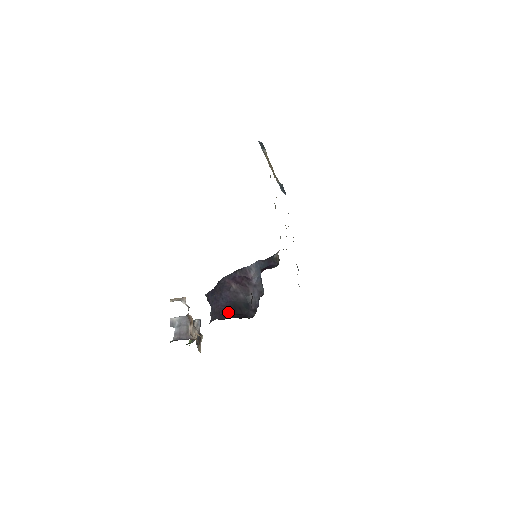
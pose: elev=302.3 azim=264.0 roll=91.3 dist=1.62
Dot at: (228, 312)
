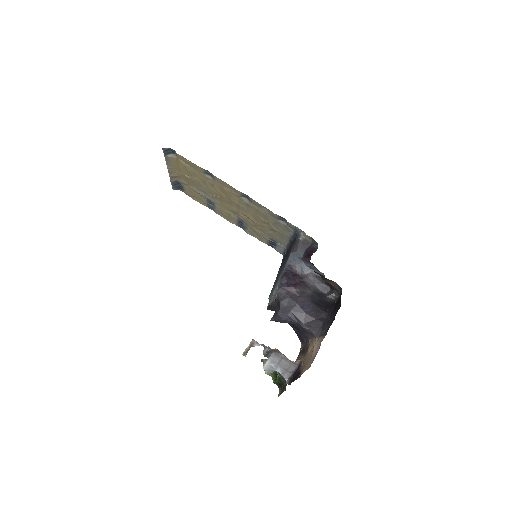
Dot at: (321, 312)
